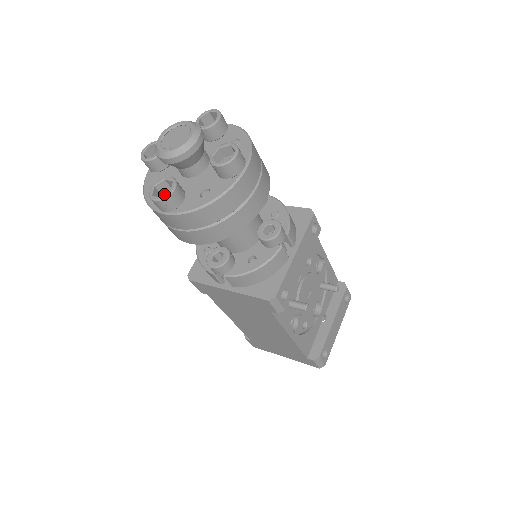
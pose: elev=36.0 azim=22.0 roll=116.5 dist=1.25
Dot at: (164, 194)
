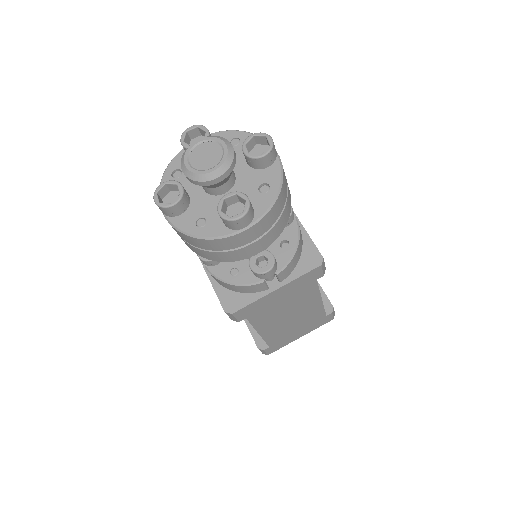
Dot at: (228, 215)
